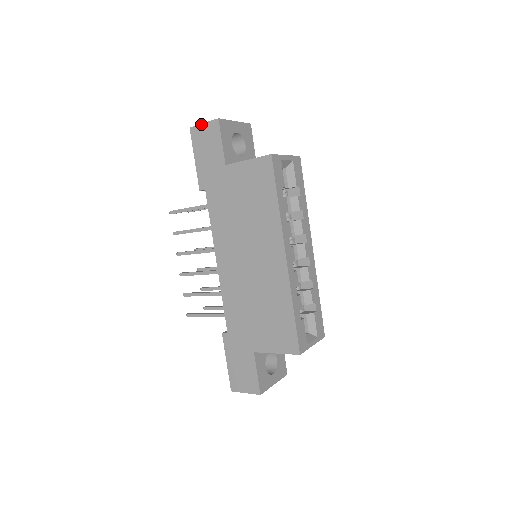
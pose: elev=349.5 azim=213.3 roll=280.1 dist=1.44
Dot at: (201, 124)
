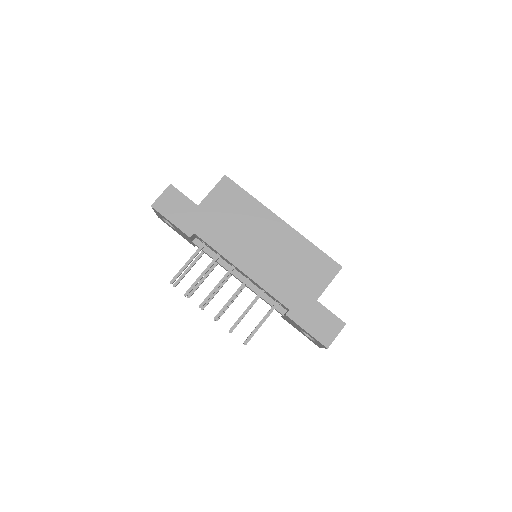
Dot at: (159, 197)
